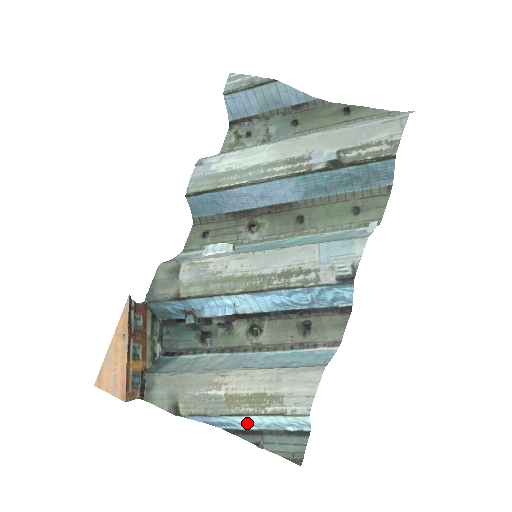
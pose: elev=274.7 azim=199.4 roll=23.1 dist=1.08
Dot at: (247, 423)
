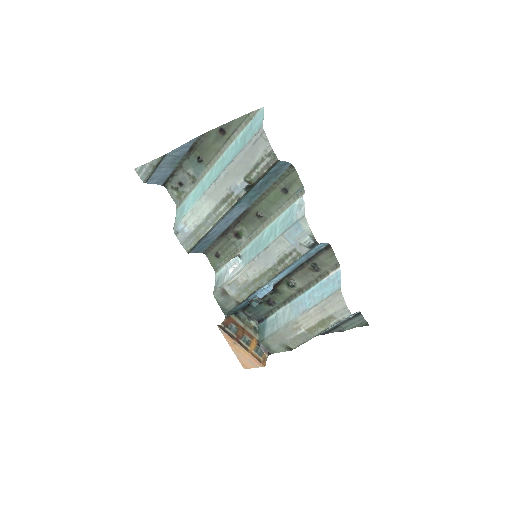
Dot at: (327, 329)
